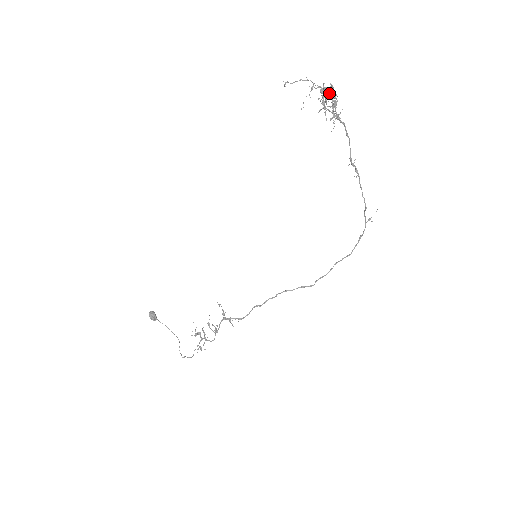
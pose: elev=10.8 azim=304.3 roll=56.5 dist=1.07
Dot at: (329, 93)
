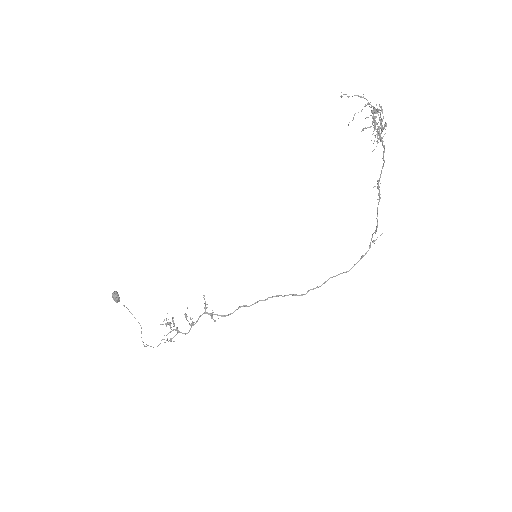
Dot at: (380, 115)
